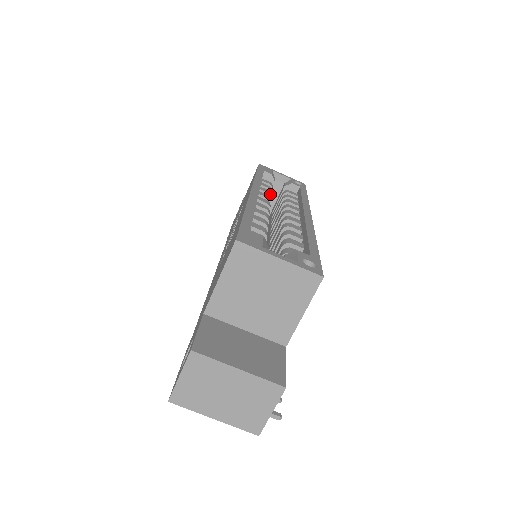
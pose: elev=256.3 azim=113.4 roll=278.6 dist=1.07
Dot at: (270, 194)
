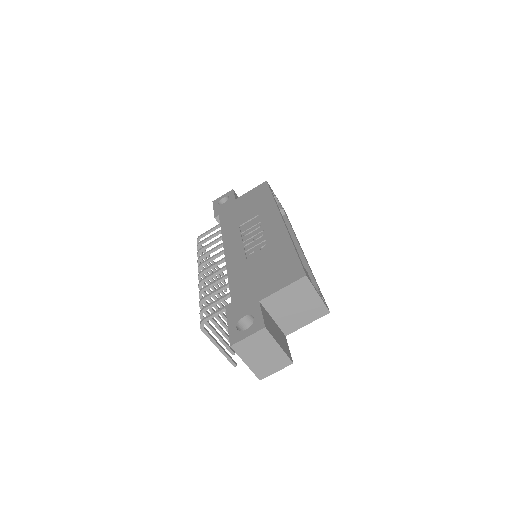
Dot at: occluded
